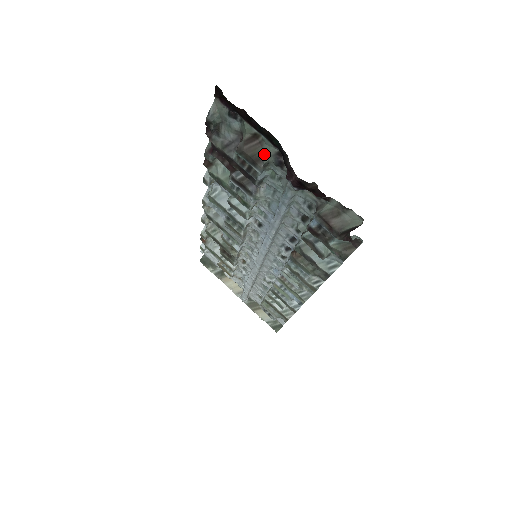
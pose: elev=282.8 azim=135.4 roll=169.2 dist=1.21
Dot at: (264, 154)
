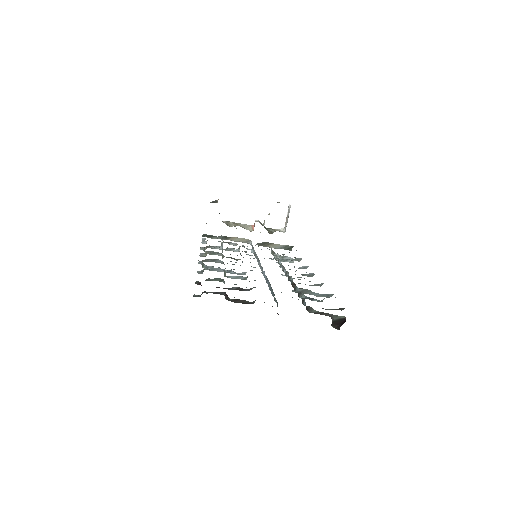
Dot at: (251, 302)
